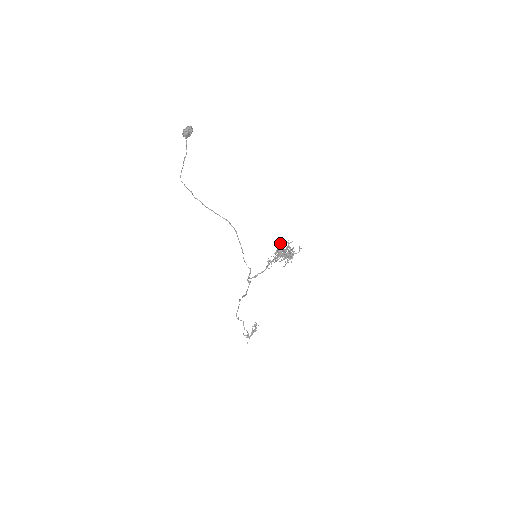
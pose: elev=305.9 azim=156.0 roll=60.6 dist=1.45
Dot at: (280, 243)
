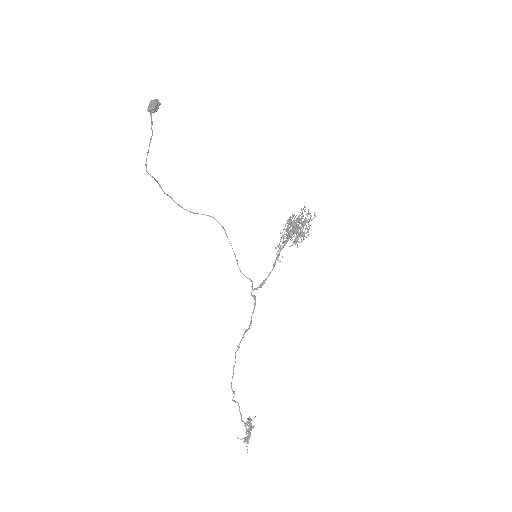
Dot at: occluded
